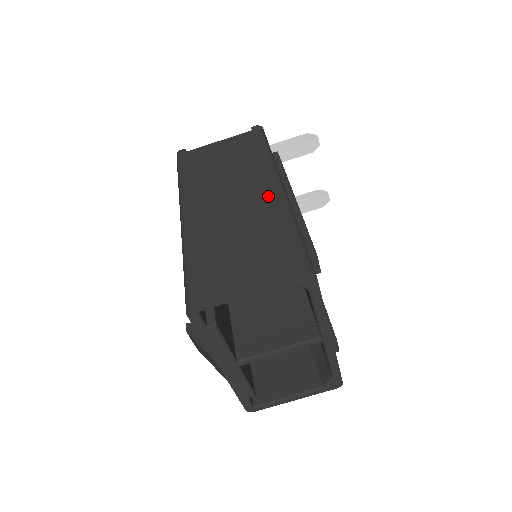
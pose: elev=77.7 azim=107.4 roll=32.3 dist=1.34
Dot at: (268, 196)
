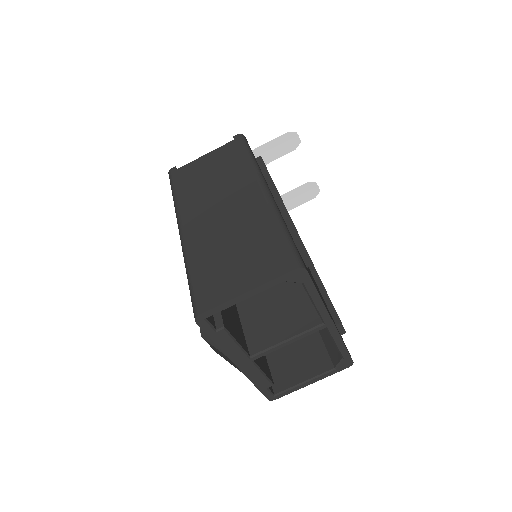
Dot at: (255, 201)
